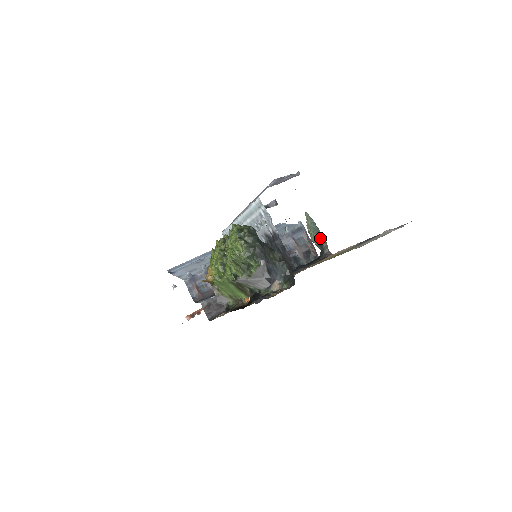
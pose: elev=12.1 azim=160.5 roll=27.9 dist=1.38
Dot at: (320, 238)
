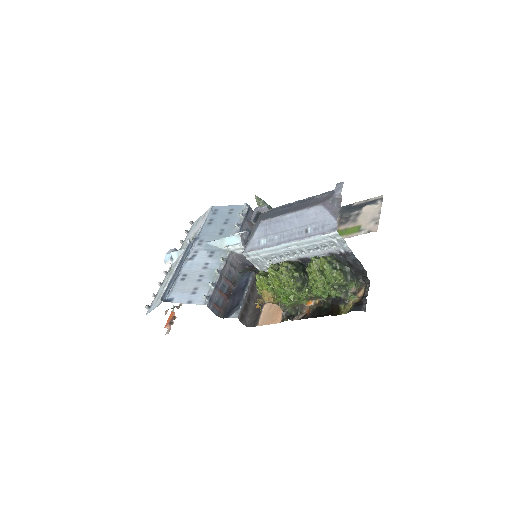
Dot at: occluded
